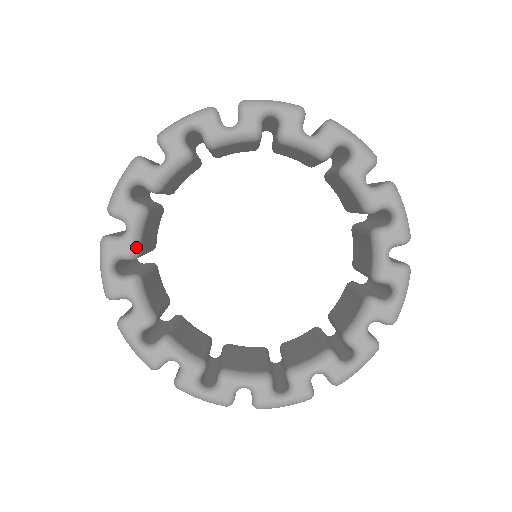
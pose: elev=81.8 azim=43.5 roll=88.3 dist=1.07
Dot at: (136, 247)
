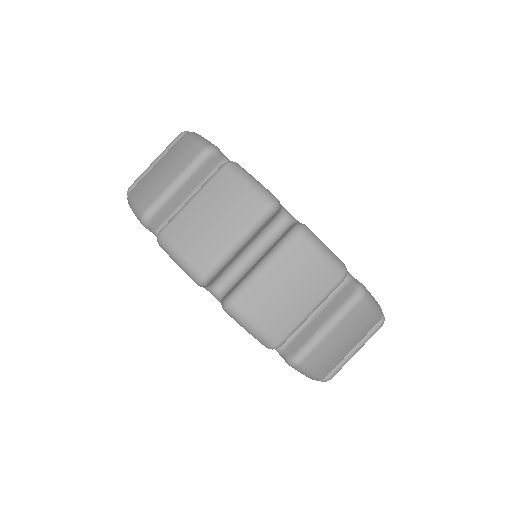
Dot at: occluded
